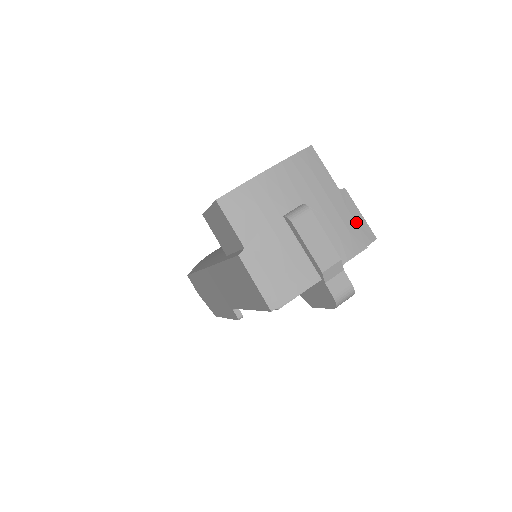
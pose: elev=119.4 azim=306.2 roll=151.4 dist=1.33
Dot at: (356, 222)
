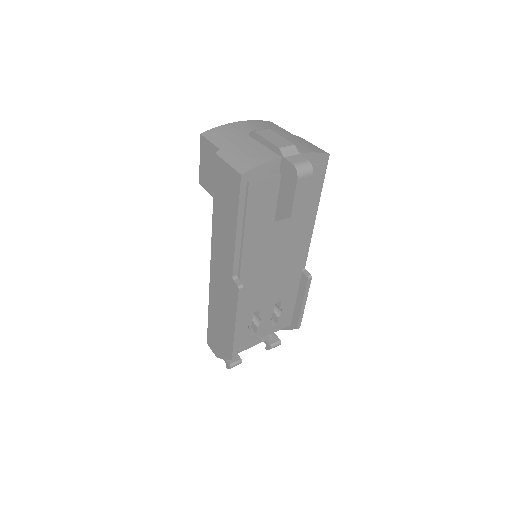
Dot at: (309, 145)
